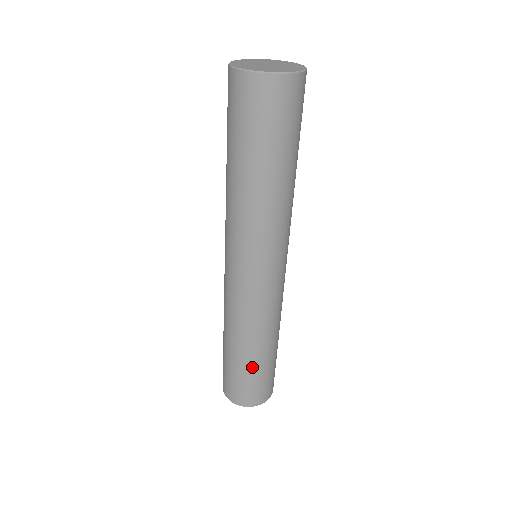
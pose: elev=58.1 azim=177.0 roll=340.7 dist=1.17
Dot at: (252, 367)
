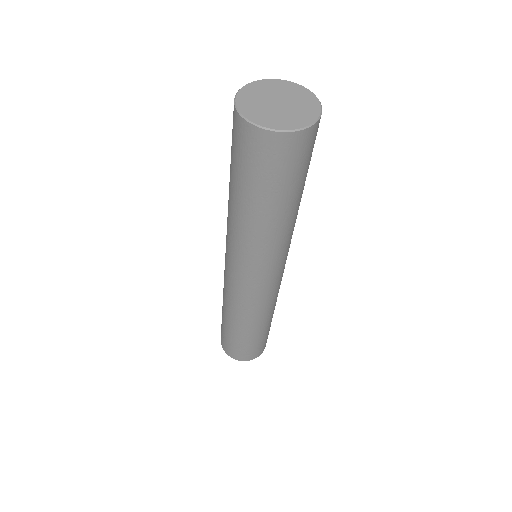
Dot at: (229, 331)
